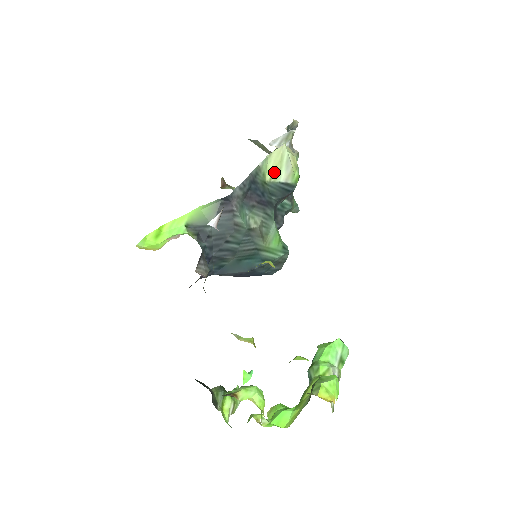
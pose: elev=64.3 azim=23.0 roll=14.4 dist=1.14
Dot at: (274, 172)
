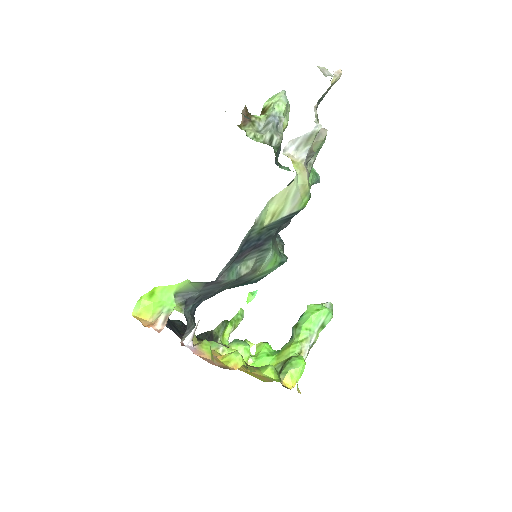
Dot at: (275, 213)
